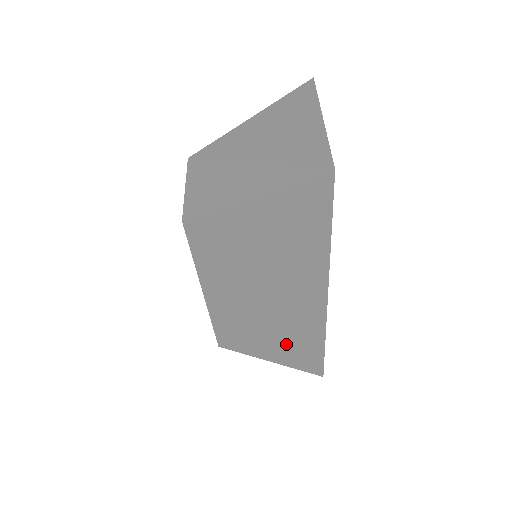
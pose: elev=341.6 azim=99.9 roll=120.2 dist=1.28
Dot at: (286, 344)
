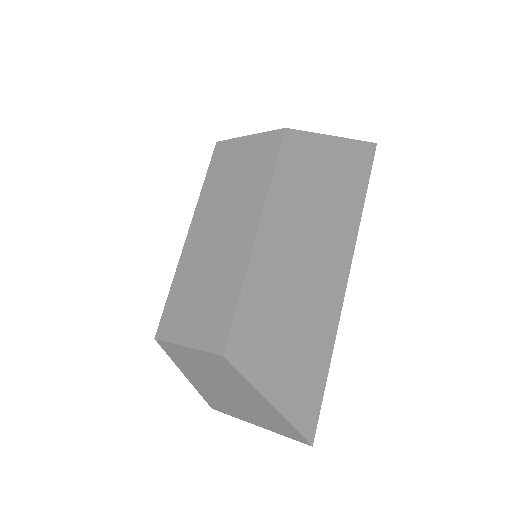
Dot at: (298, 357)
